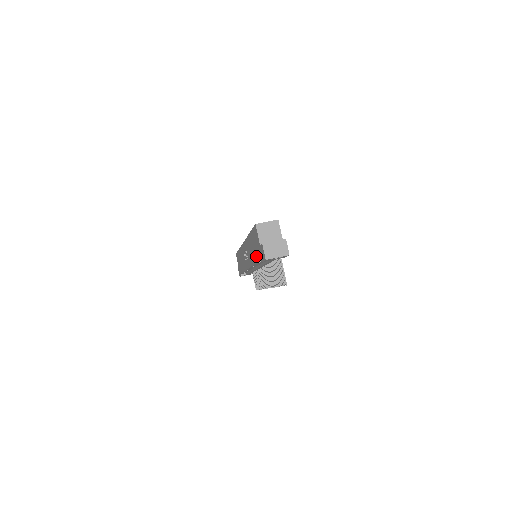
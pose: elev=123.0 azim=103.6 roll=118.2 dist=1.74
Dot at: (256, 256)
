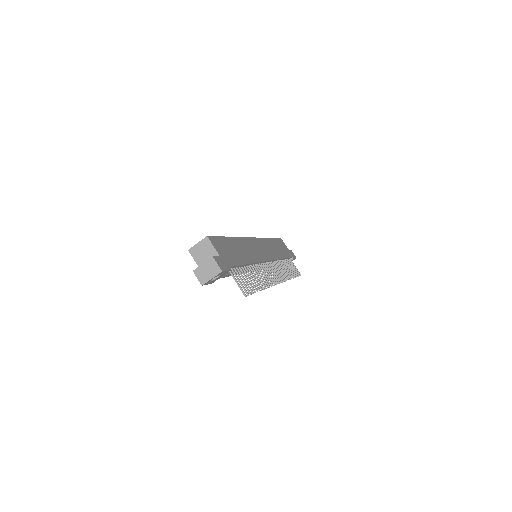
Dot at: occluded
